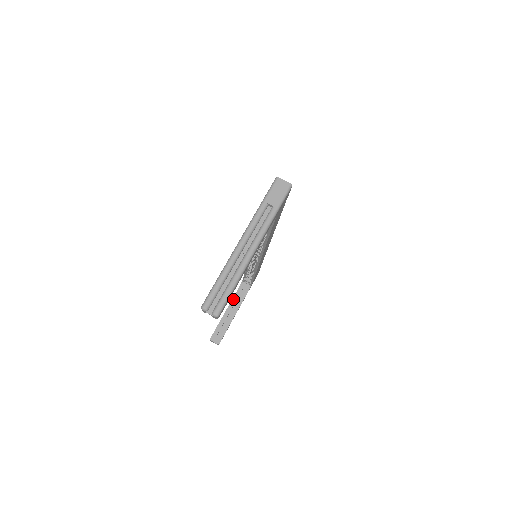
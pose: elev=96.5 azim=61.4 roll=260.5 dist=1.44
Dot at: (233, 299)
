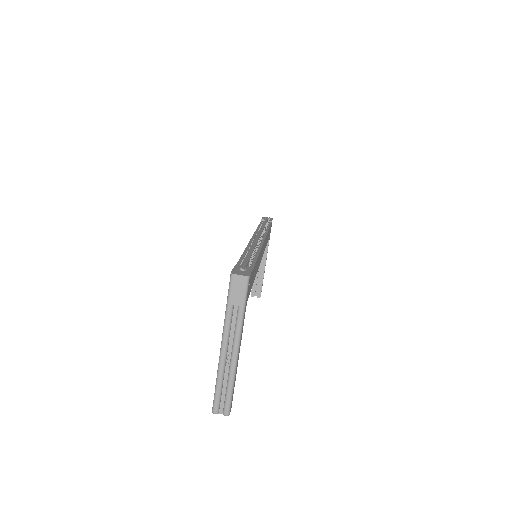
Dot at: occluded
